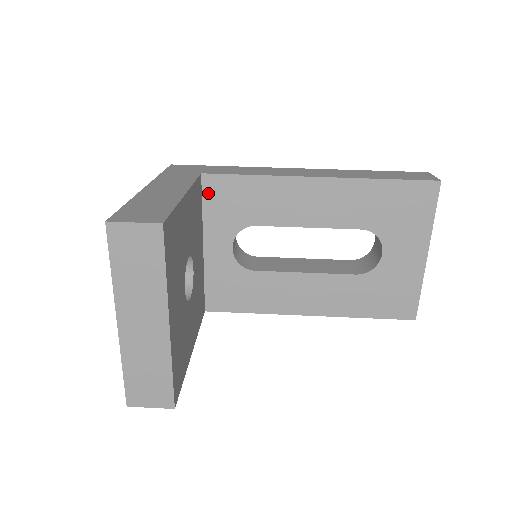
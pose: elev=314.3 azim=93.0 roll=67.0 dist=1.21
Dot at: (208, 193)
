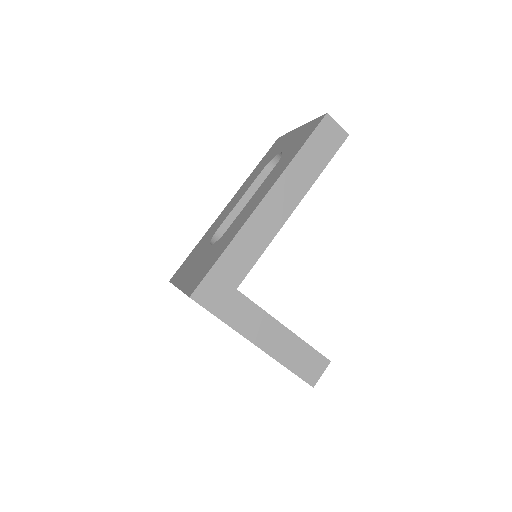
Dot at: occluded
